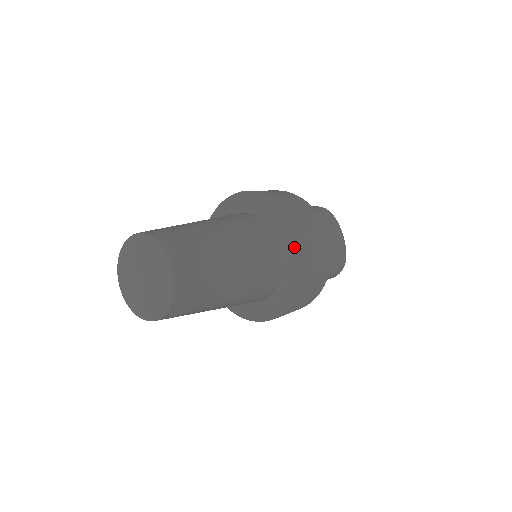
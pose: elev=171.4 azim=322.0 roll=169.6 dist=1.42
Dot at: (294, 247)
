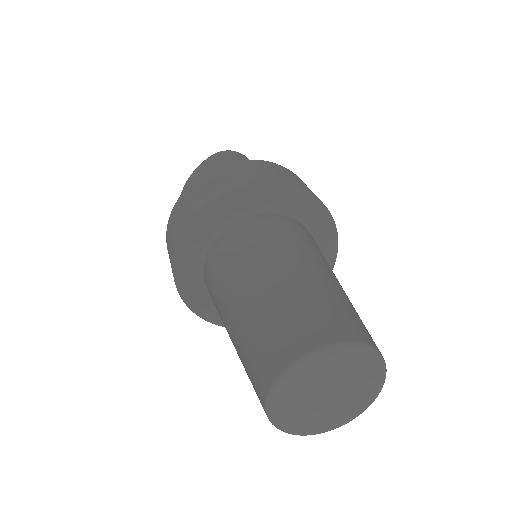
Dot at: (323, 237)
